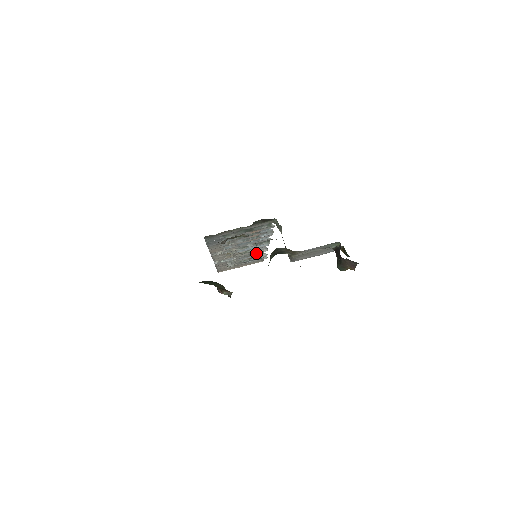
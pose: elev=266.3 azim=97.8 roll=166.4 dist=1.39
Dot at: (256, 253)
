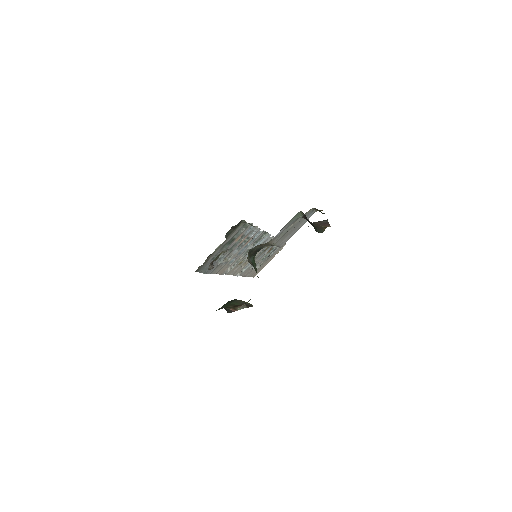
Dot at: (268, 246)
